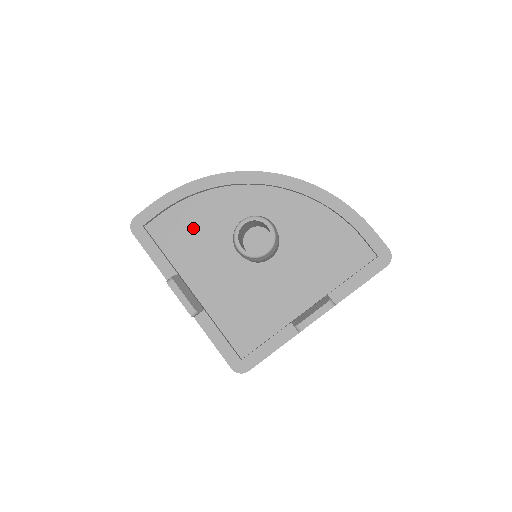
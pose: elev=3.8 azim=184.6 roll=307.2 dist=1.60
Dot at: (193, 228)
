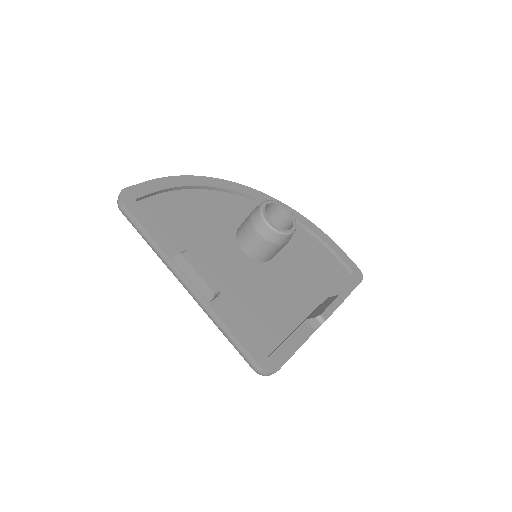
Dot at: (190, 217)
